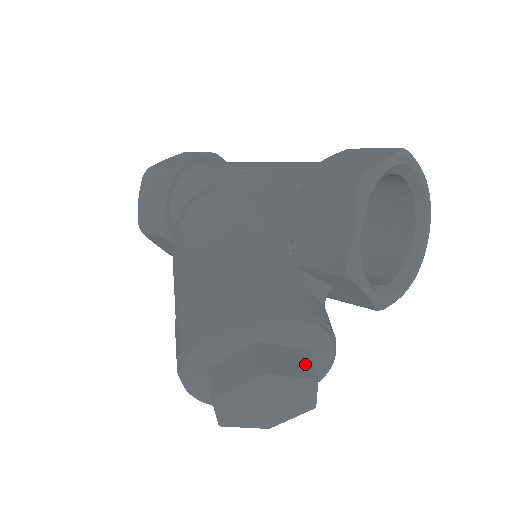
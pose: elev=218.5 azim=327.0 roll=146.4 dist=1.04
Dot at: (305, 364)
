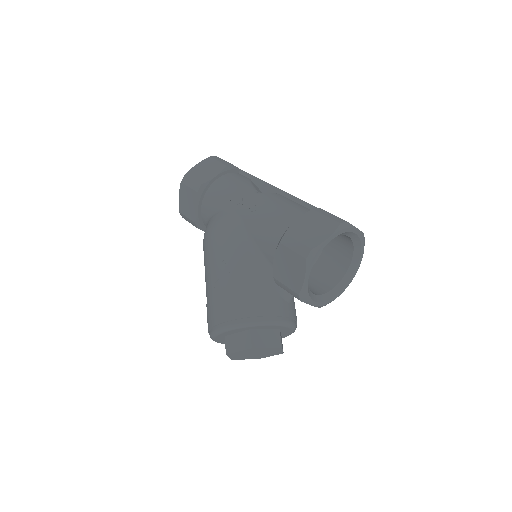
Dot at: (276, 339)
